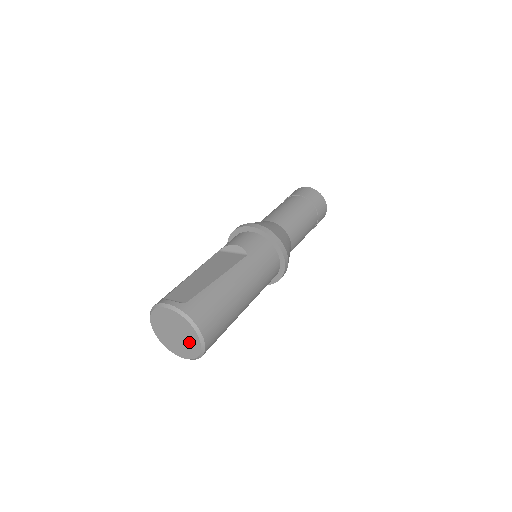
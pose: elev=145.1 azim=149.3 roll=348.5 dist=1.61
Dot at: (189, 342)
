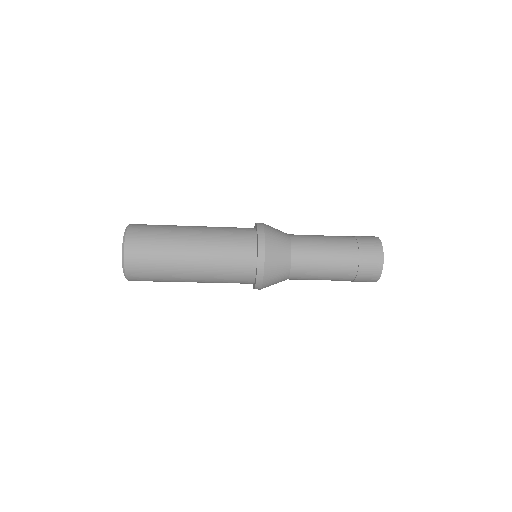
Dot at: occluded
